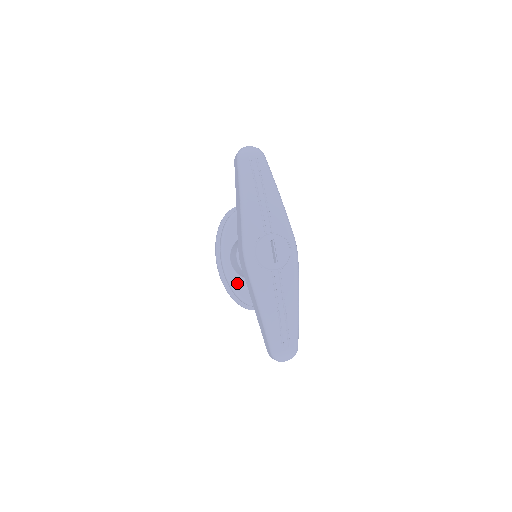
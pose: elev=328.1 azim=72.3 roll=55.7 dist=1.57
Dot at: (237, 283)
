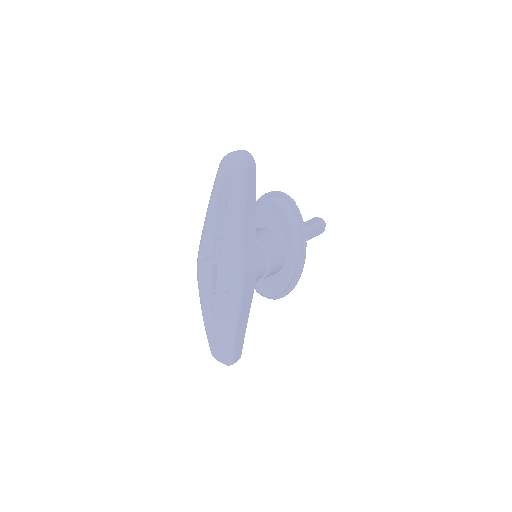
Dot at: occluded
